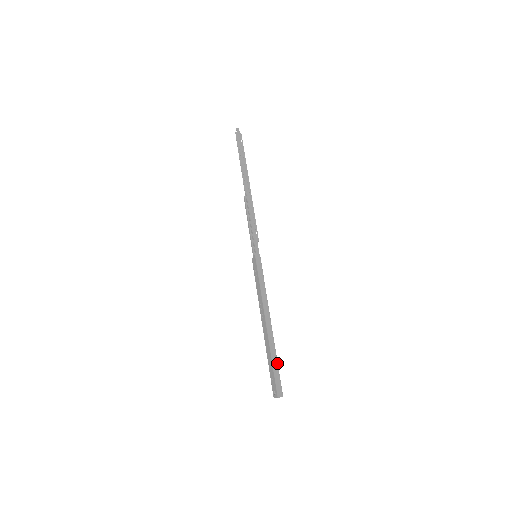
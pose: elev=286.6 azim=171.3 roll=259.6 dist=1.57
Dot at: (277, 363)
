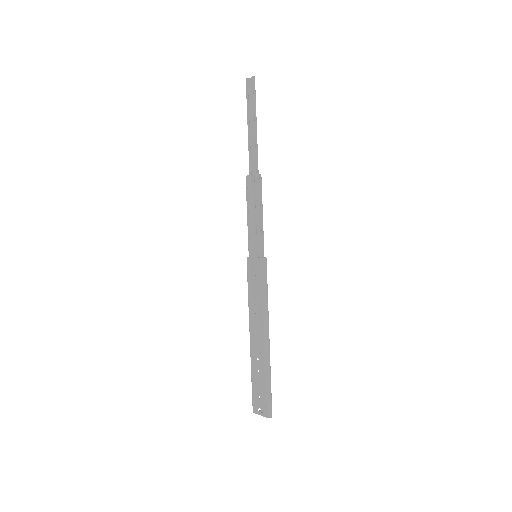
Dot at: occluded
